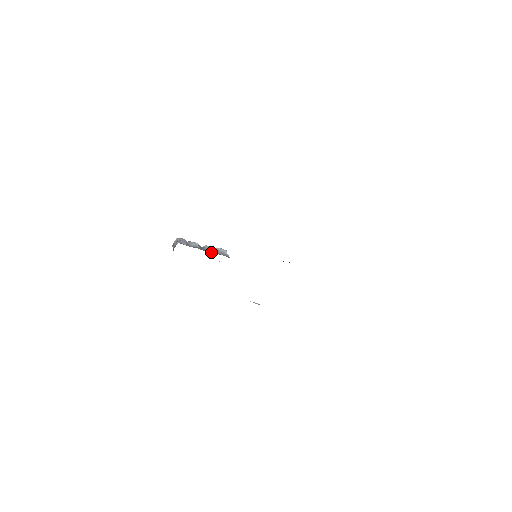
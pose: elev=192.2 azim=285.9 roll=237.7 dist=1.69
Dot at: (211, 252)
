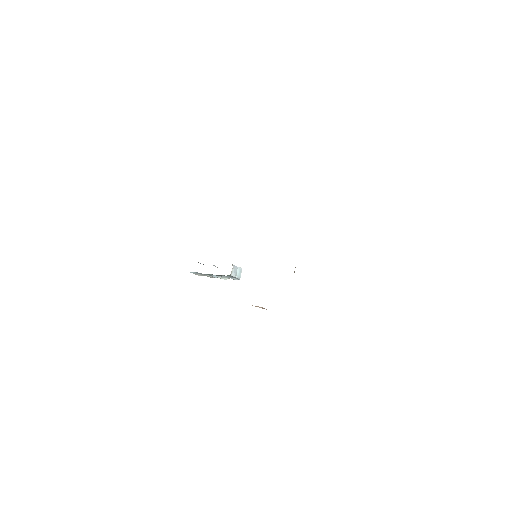
Dot at: occluded
